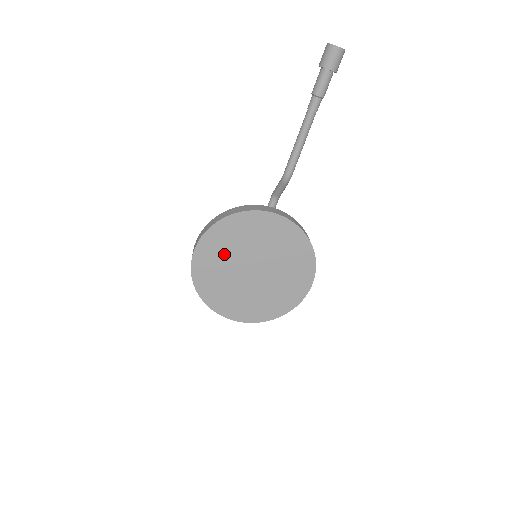
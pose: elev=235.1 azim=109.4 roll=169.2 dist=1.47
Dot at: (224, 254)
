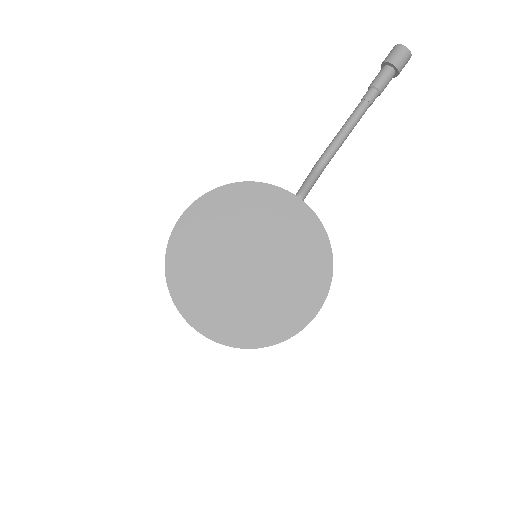
Dot at: (219, 229)
